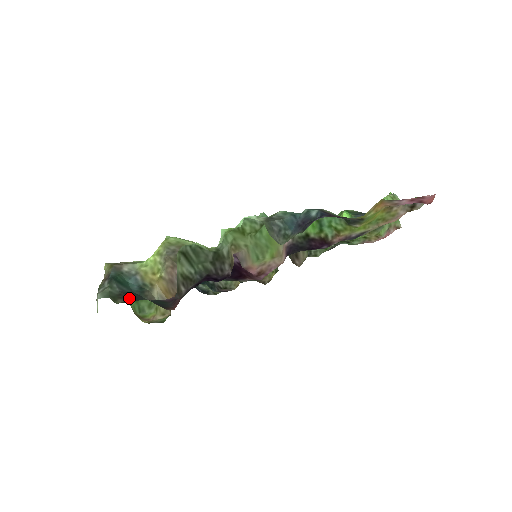
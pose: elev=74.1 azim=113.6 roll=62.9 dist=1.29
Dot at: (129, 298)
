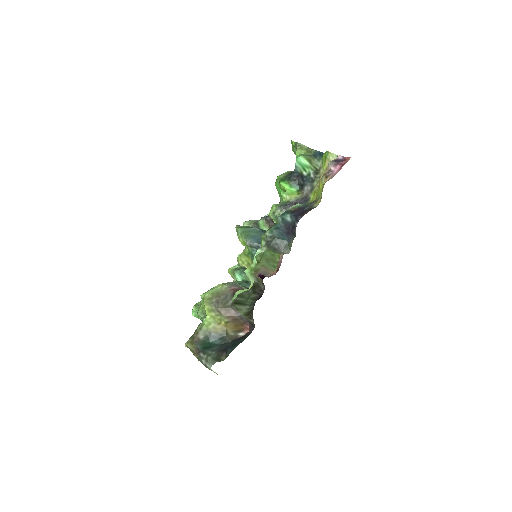
Dot at: (225, 351)
